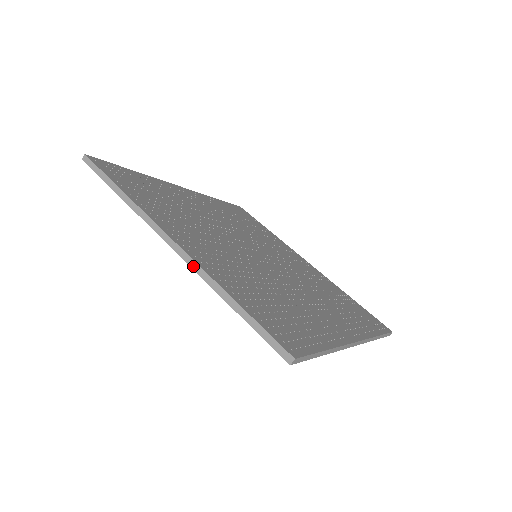
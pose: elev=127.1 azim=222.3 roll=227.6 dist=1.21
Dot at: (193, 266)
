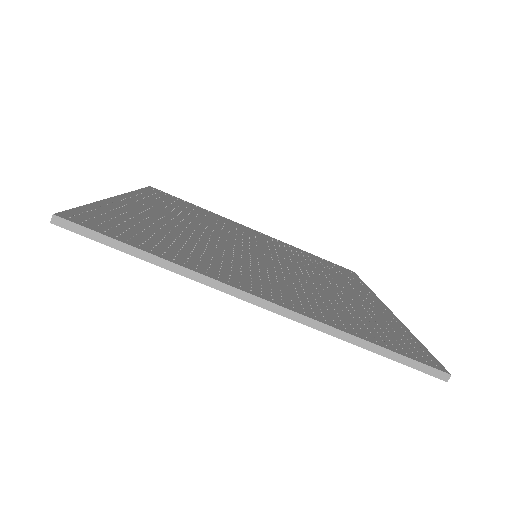
Dot at: (305, 322)
